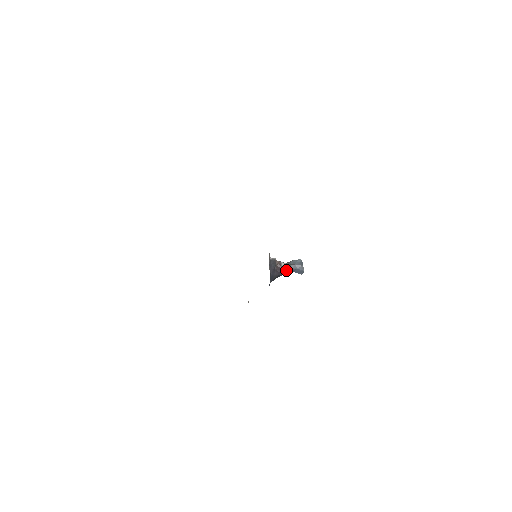
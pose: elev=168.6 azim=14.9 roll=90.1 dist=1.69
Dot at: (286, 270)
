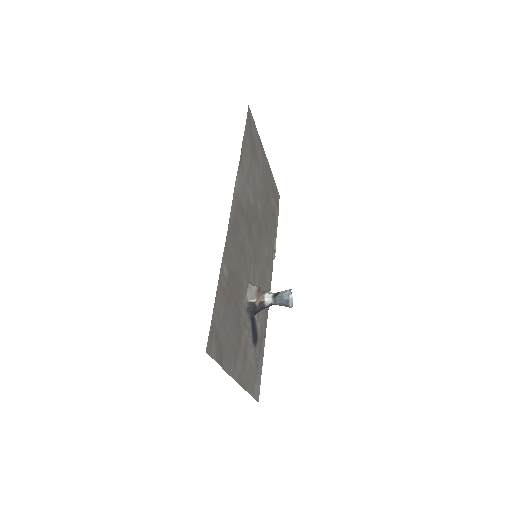
Dot at: (272, 304)
